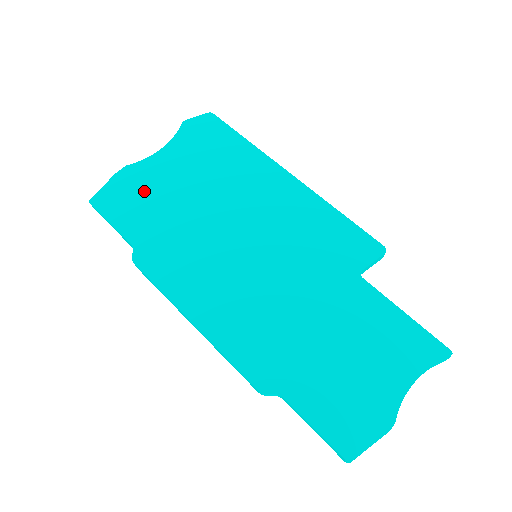
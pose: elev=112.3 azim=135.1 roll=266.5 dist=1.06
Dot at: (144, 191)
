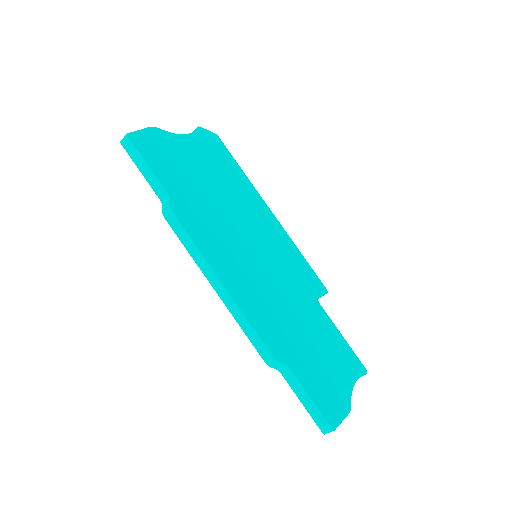
Dot at: (174, 157)
